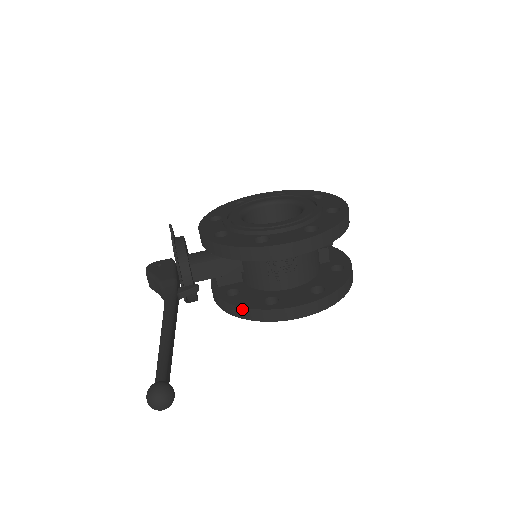
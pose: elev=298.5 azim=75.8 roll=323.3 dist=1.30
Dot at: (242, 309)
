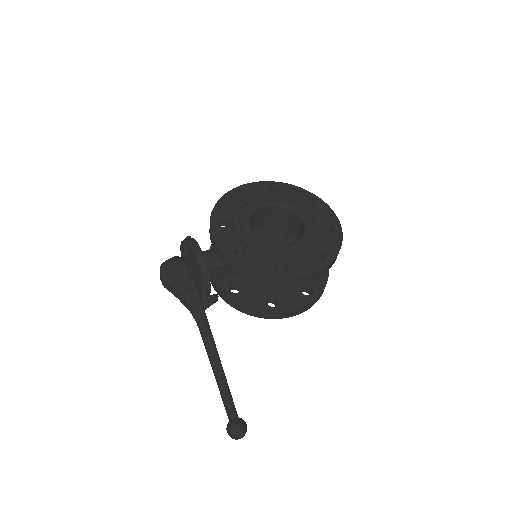
Dot at: (249, 309)
